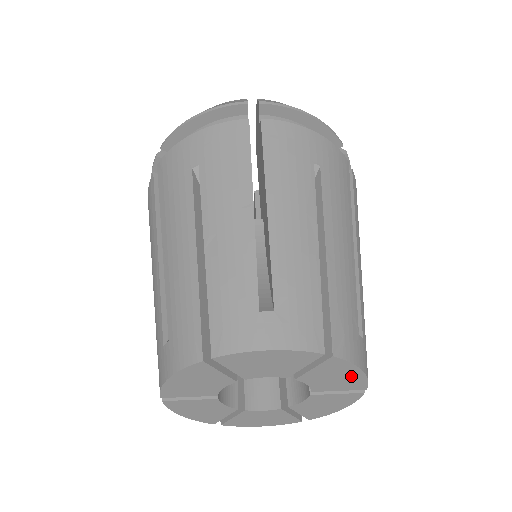
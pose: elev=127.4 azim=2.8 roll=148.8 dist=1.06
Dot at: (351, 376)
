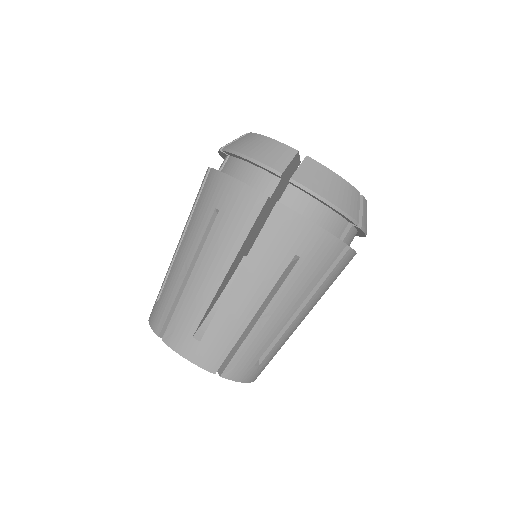
Dot at: occluded
